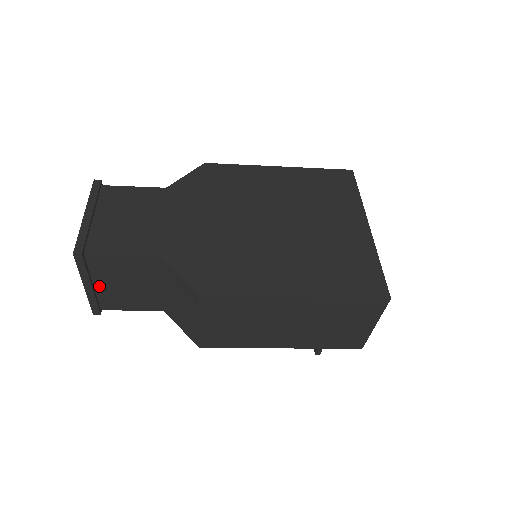
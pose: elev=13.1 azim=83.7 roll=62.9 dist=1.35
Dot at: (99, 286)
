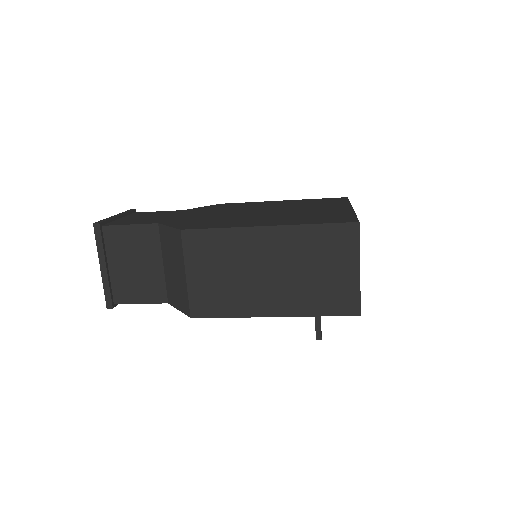
Dot at: (113, 269)
